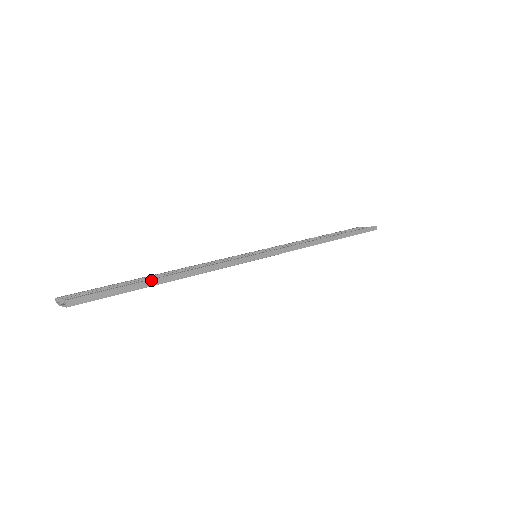
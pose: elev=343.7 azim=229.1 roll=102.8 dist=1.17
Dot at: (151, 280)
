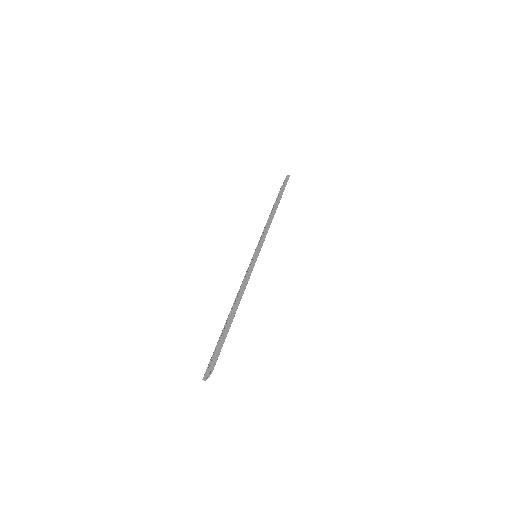
Dot at: (229, 319)
